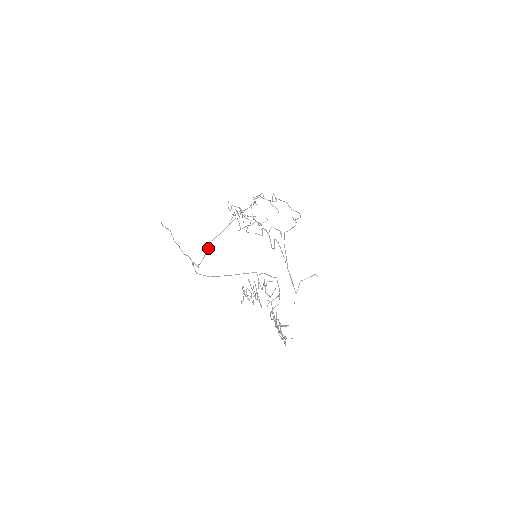
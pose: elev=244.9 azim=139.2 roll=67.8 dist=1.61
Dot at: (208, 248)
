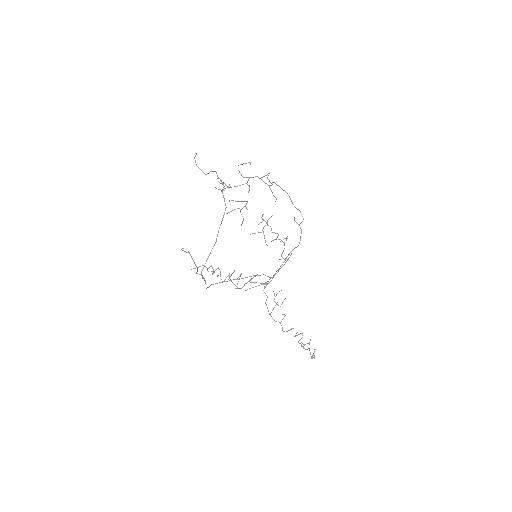
Dot at: occluded
